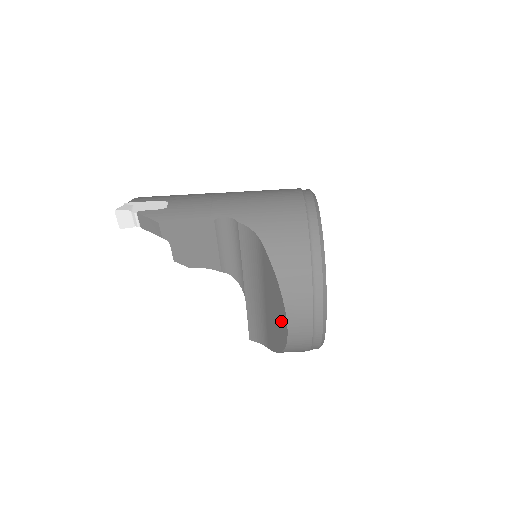
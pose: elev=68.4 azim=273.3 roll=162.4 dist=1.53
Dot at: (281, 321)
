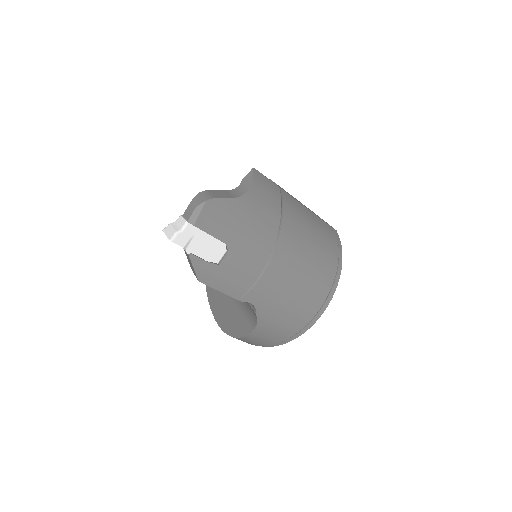
Dot at: (220, 316)
